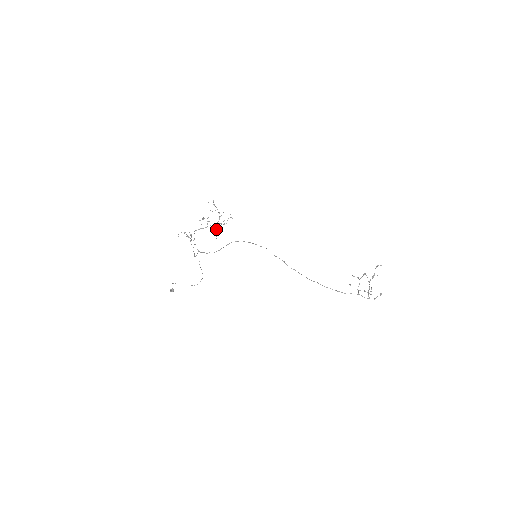
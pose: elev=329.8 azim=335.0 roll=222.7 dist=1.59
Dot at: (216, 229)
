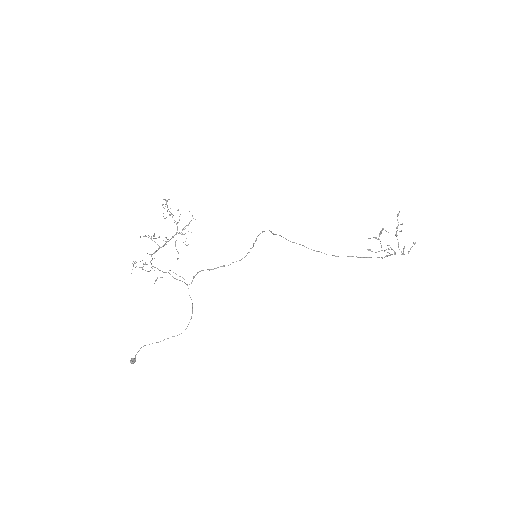
Dot at: occluded
